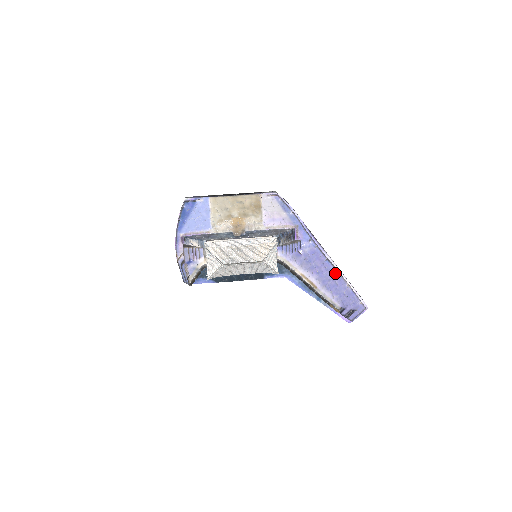
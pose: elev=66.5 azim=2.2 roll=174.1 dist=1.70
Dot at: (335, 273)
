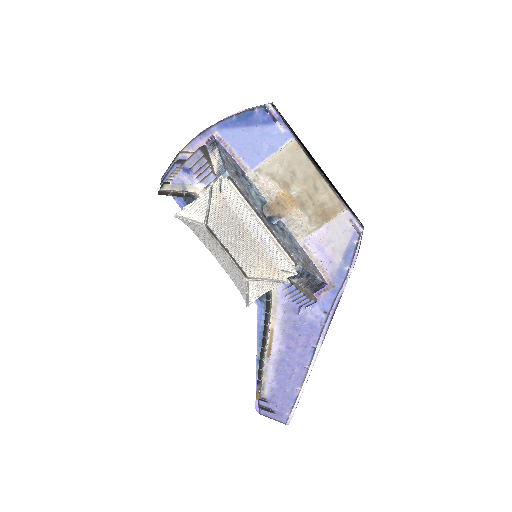
Dot at: (304, 366)
